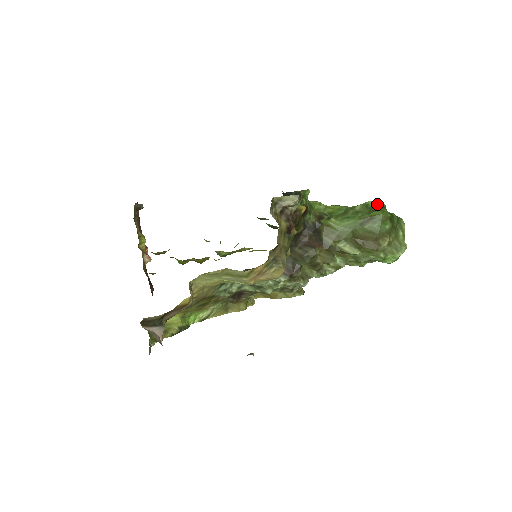
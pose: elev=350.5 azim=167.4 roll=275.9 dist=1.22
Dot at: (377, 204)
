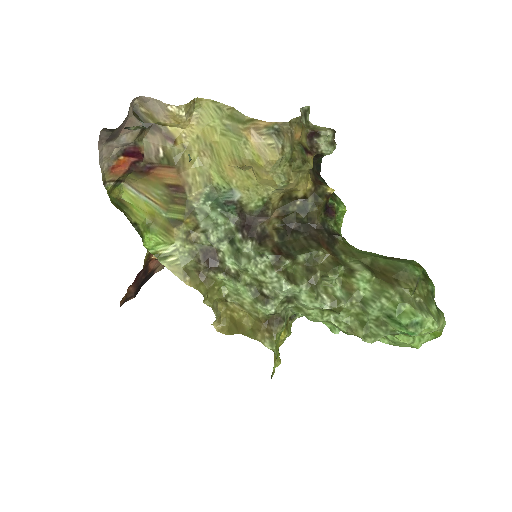
Dot at: occluded
